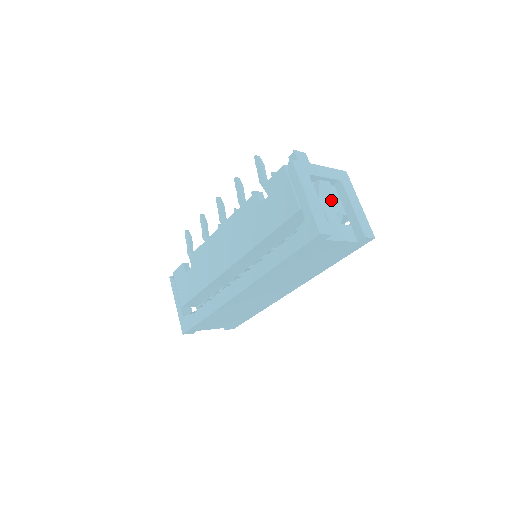
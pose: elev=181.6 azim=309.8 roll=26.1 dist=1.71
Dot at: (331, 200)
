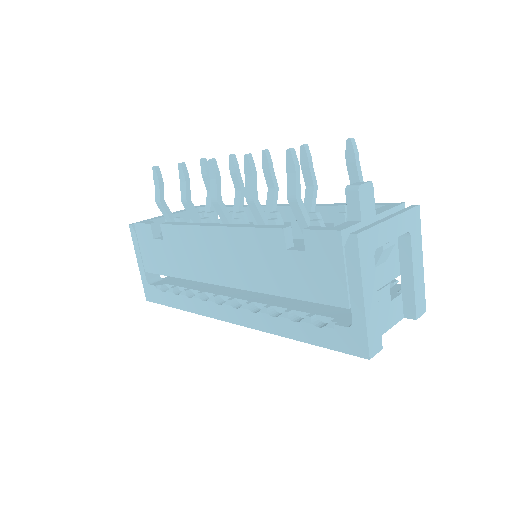
Dot at: (388, 260)
